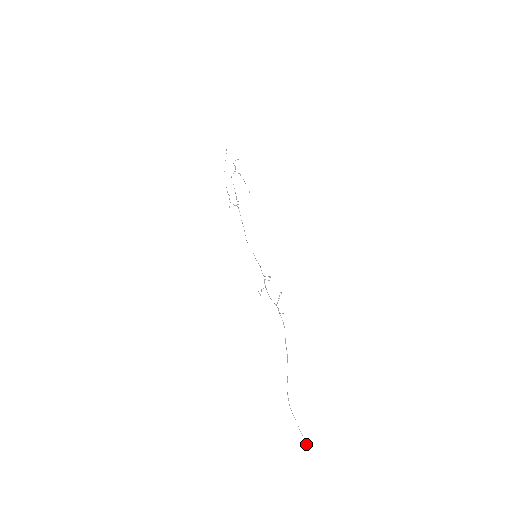
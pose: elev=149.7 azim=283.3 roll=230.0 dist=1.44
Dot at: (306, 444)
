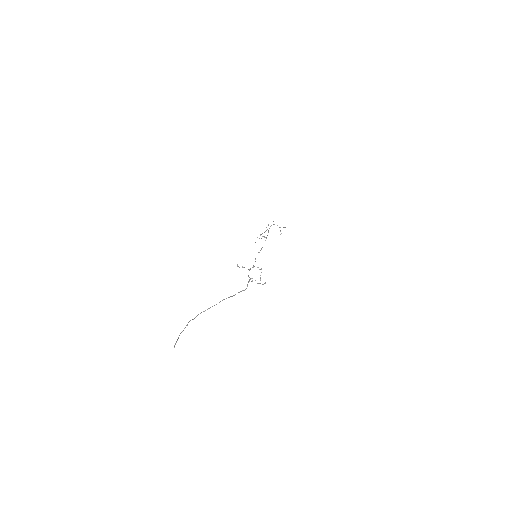
Dot at: (175, 343)
